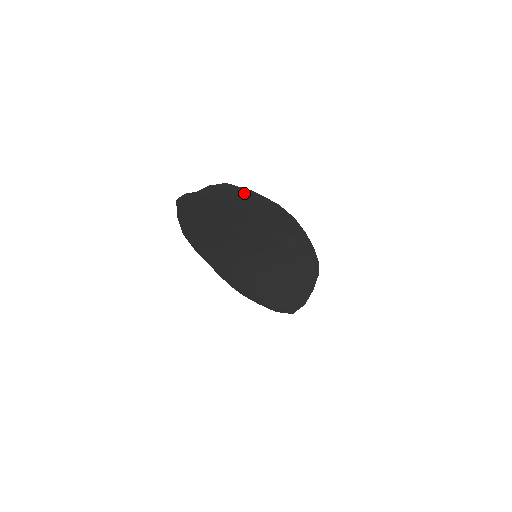
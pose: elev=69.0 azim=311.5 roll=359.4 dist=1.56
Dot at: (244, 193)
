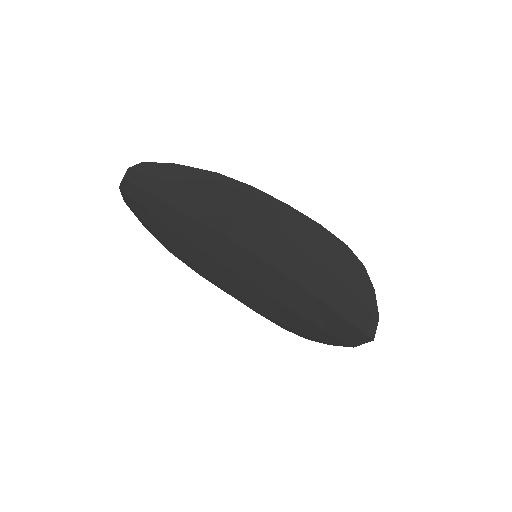
Dot at: (168, 168)
